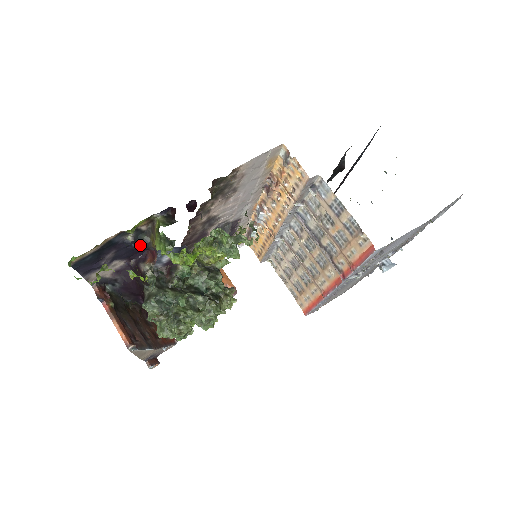
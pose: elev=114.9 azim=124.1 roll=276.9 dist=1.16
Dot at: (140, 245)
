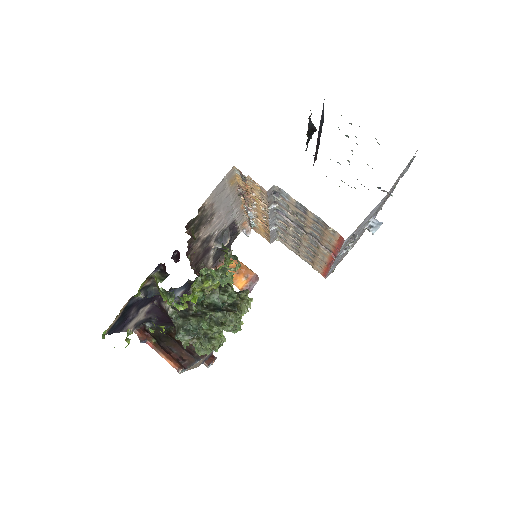
Dot at: (152, 295)
